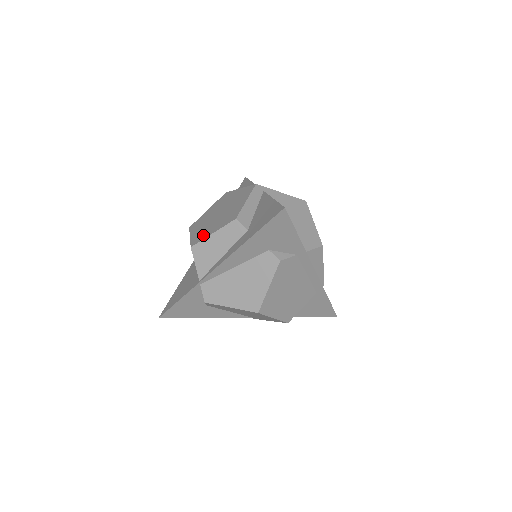
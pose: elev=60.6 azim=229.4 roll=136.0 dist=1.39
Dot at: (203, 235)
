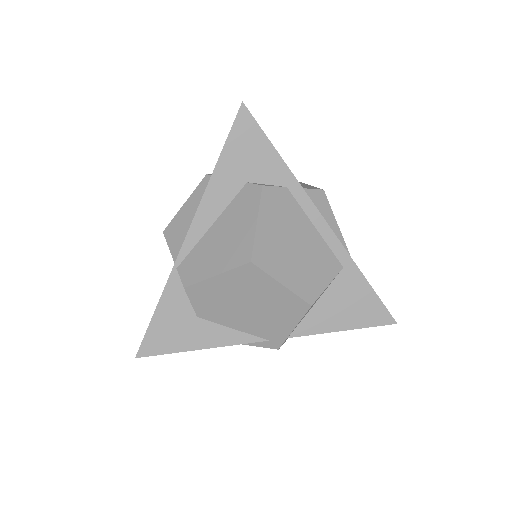
Dot at: occluded
